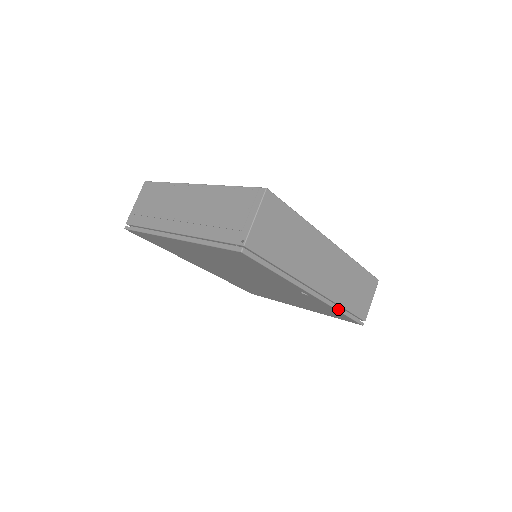
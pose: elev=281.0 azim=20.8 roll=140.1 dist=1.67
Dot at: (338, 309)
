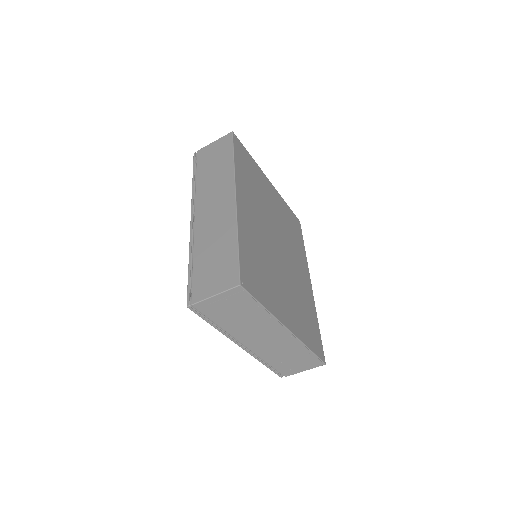
Dot at: occluded
